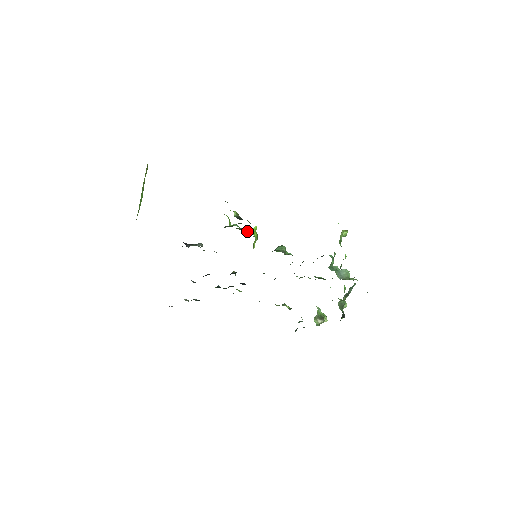
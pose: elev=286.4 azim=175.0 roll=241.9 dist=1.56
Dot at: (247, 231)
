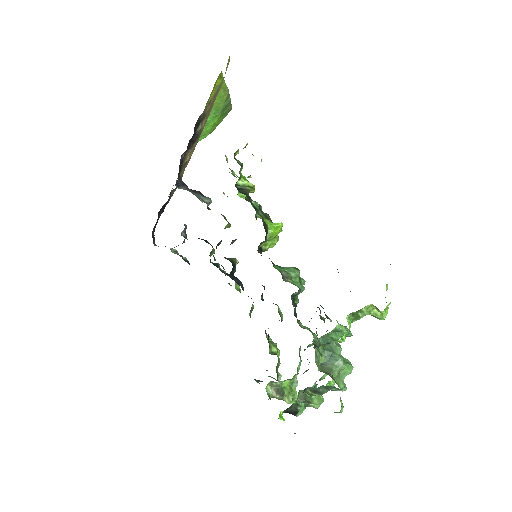
Dot at: (269, 221)
